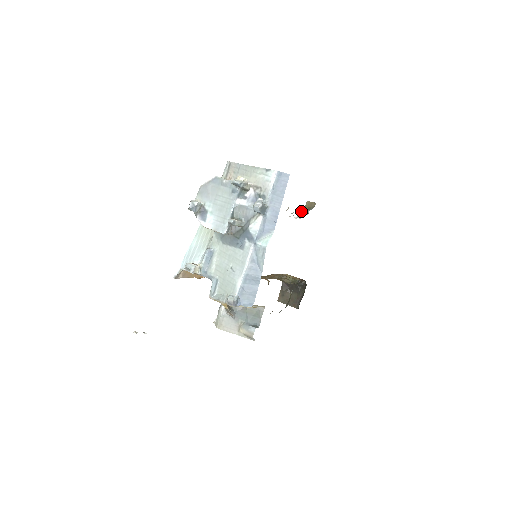
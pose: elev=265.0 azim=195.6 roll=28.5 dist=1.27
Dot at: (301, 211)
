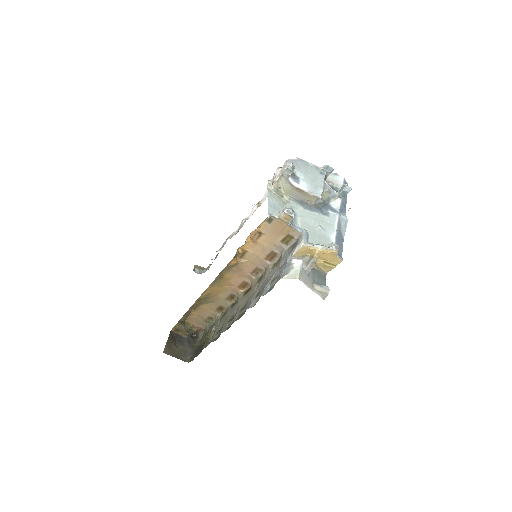
Dot at: (197, 268)
